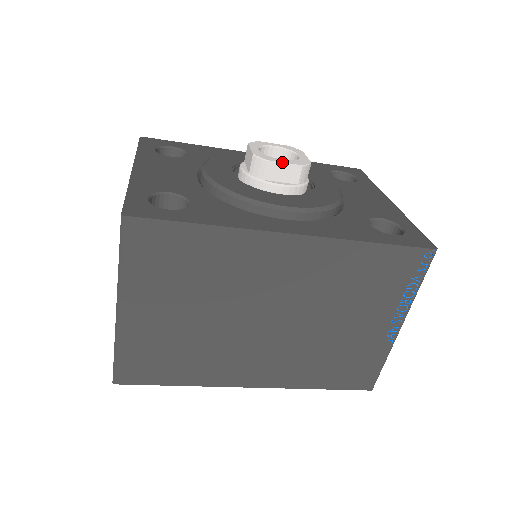
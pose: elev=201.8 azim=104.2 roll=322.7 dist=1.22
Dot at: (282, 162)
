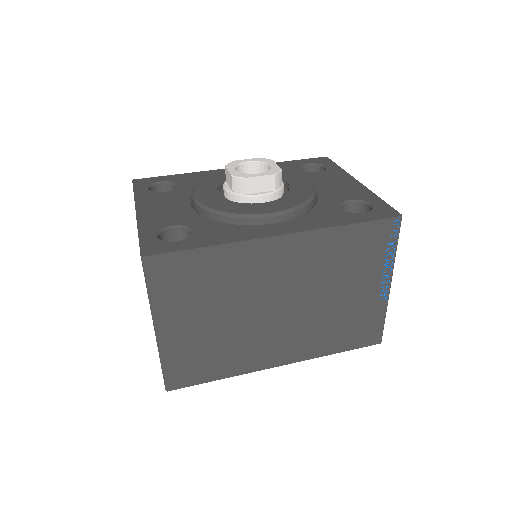
Dot at: (257, 176)
